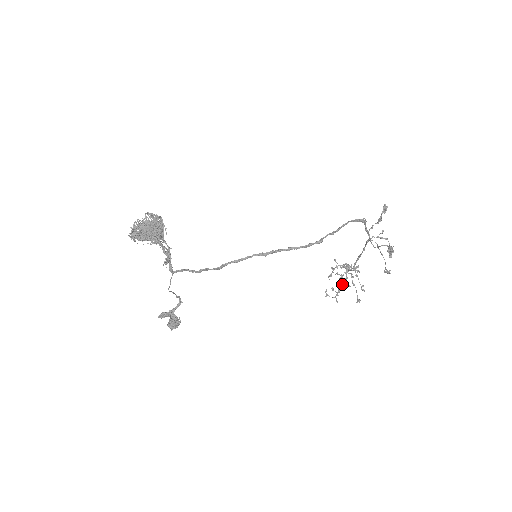
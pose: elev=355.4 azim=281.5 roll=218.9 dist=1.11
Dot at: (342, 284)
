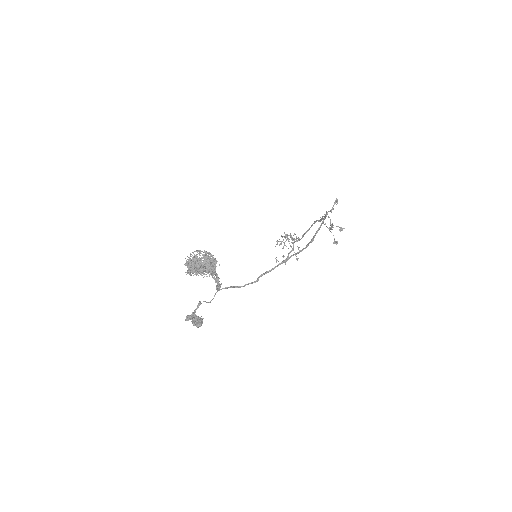
Dot at: (290, 251)
